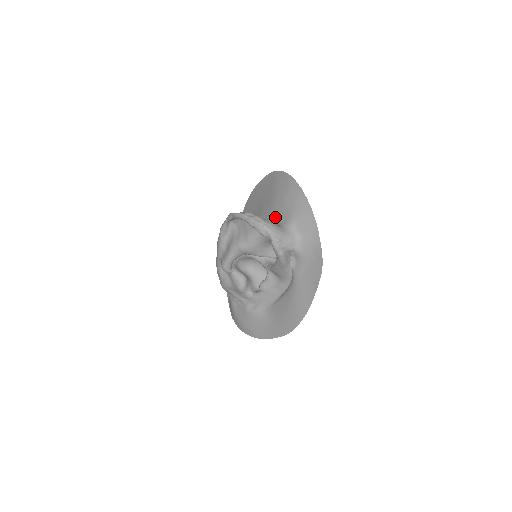
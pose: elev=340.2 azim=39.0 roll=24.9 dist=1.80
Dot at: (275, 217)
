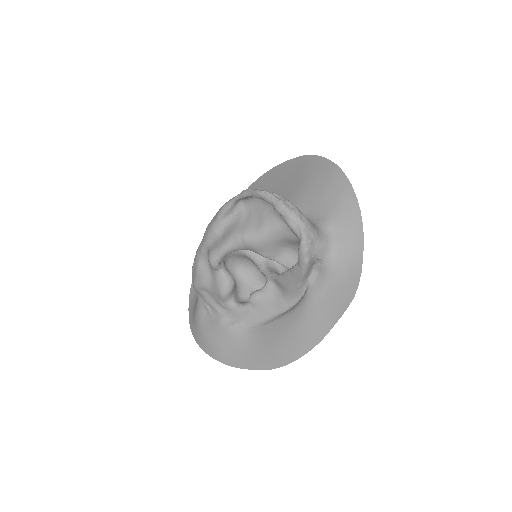
Dot at: (302, 211)
